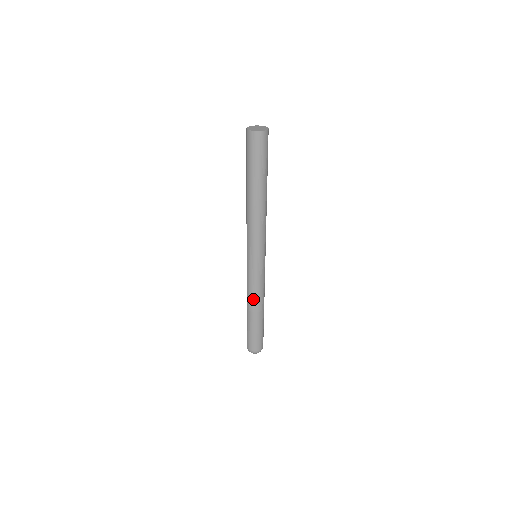
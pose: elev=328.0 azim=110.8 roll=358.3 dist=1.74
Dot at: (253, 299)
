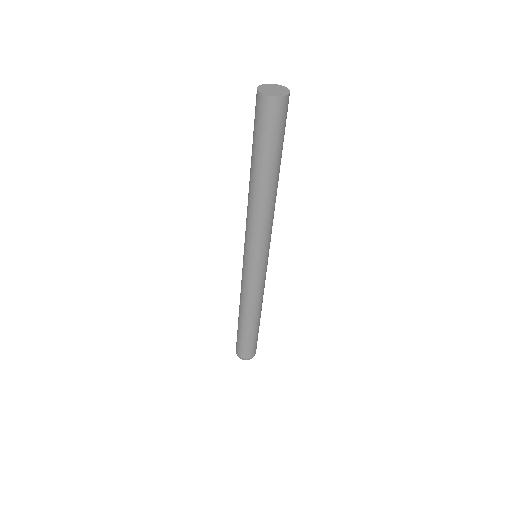
Dot at: (256, 306)
